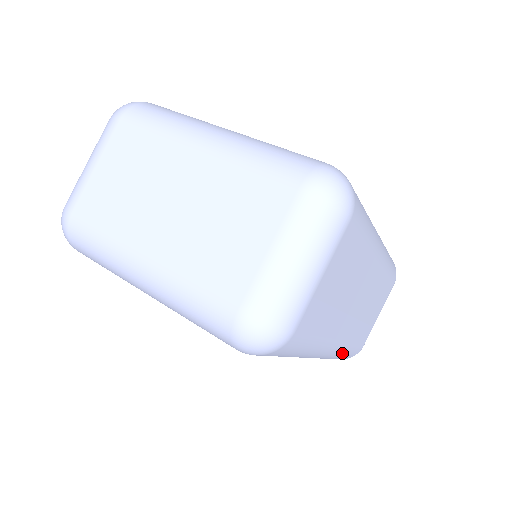
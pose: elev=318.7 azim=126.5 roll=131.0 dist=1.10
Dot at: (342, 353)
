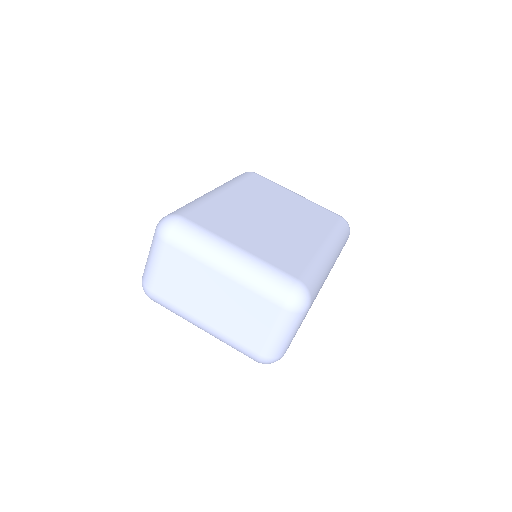
Dot at: occluded
